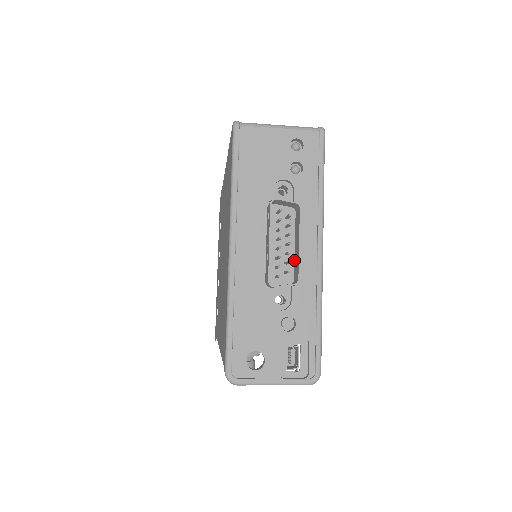
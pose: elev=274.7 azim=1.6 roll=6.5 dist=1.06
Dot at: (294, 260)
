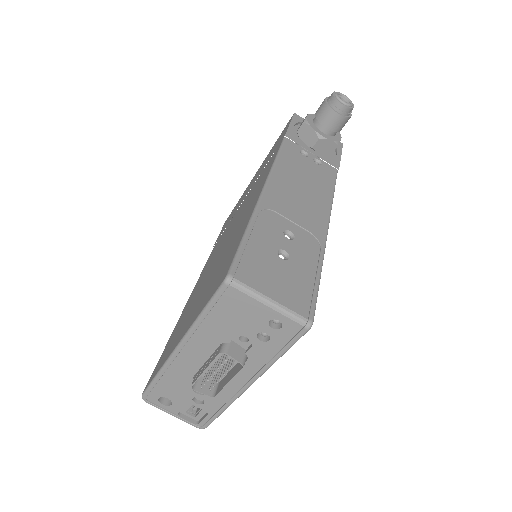
Dot at: (227, 374)
